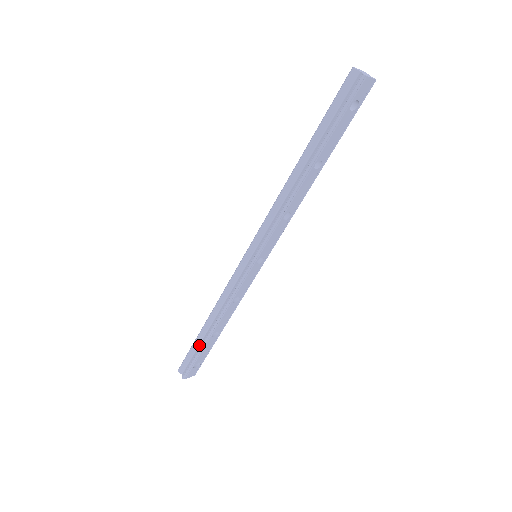
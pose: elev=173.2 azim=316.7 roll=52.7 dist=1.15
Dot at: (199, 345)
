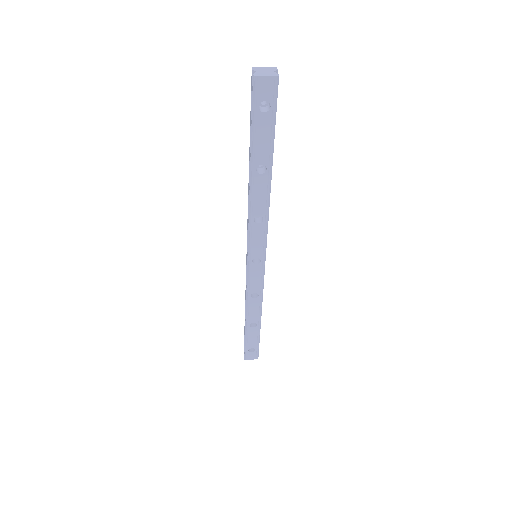
Dot at: occluded
